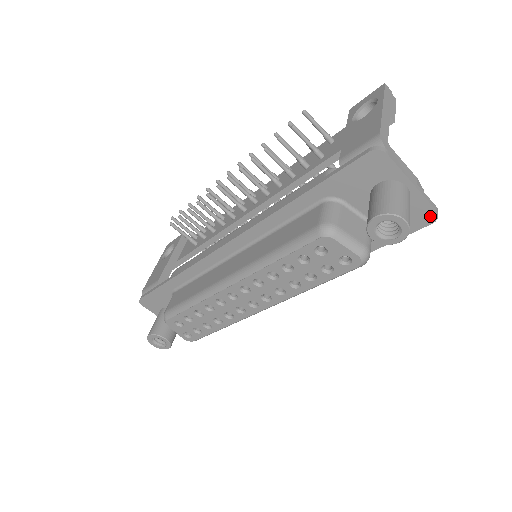
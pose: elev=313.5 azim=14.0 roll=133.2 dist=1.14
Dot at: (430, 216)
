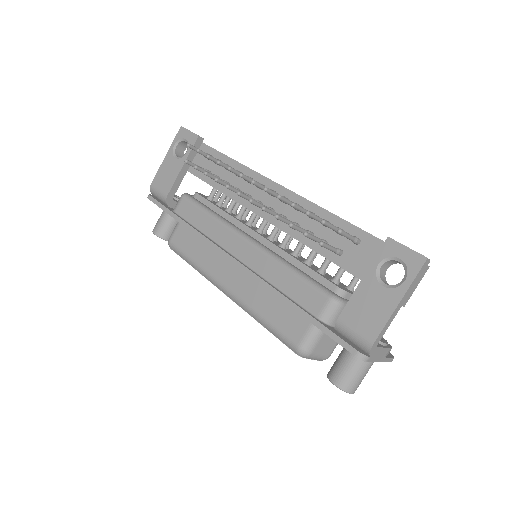
Dot at: occluded
